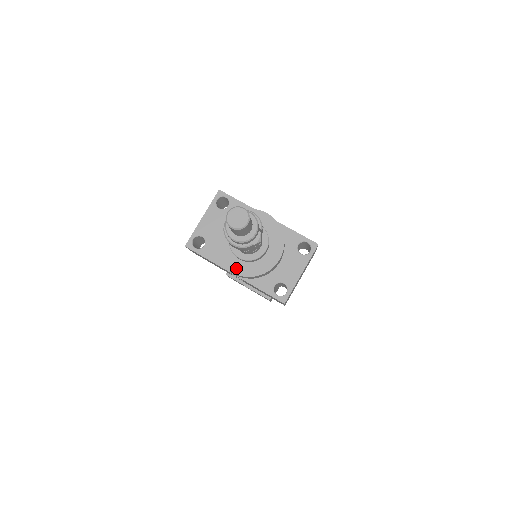
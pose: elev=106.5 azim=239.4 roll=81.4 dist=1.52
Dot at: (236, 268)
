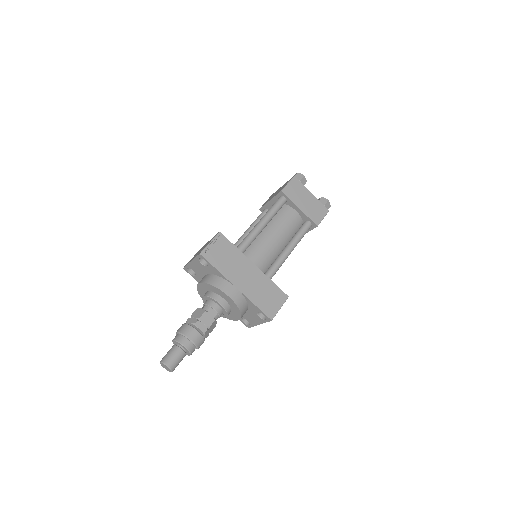
Dot at: occluded
